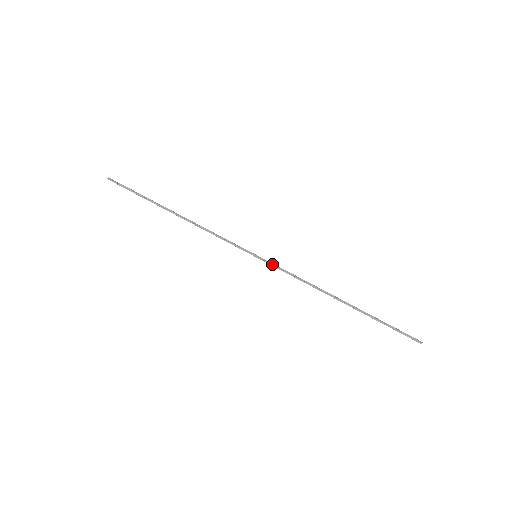
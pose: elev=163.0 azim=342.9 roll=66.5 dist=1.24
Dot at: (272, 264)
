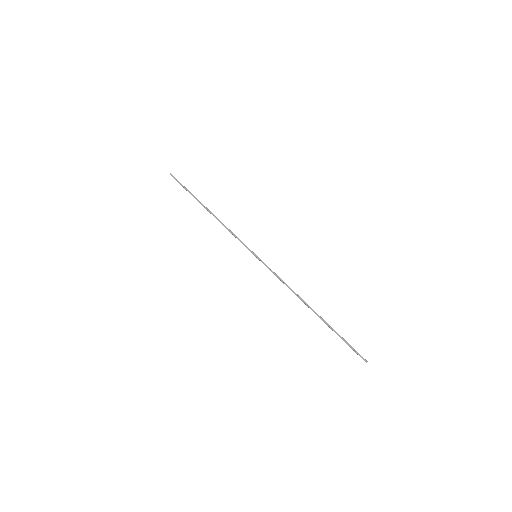
Dot at: (266, 265)
